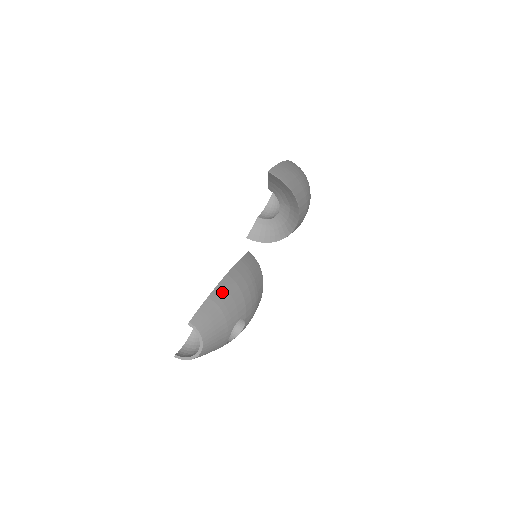
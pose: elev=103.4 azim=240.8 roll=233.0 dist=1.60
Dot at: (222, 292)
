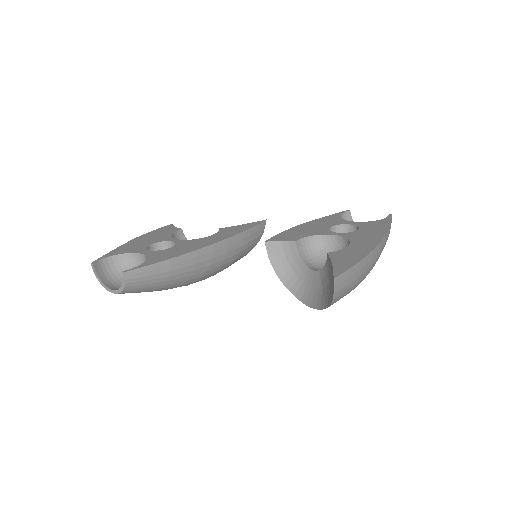
Dot at: (188, 262)
